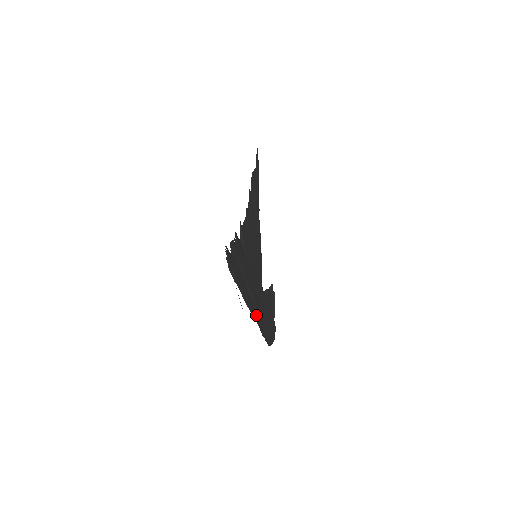
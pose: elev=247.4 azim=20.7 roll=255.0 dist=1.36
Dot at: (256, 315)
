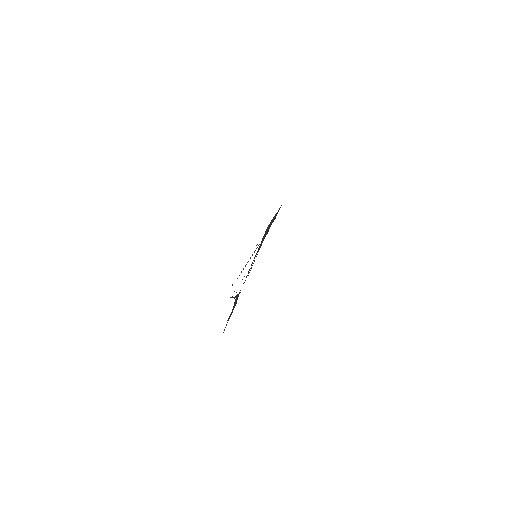
Dot at: occluded
